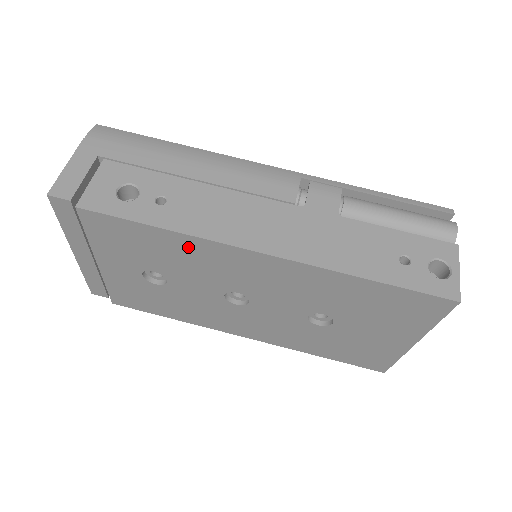
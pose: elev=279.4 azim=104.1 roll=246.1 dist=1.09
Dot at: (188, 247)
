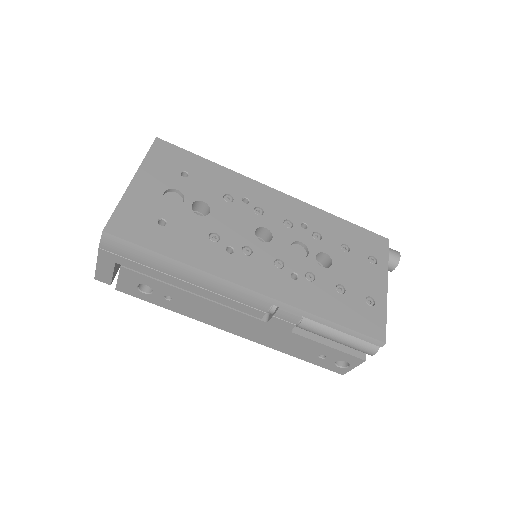
Dot at: occluded
